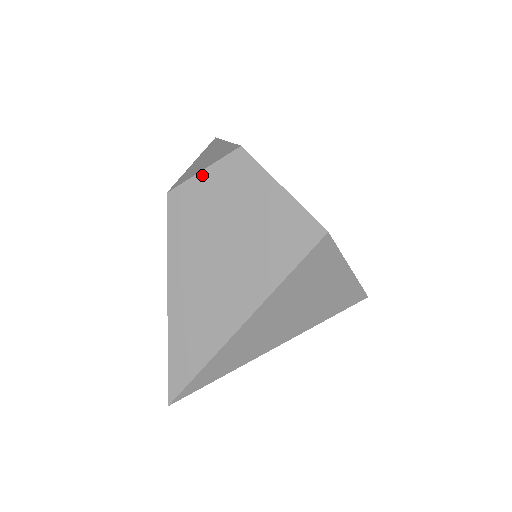
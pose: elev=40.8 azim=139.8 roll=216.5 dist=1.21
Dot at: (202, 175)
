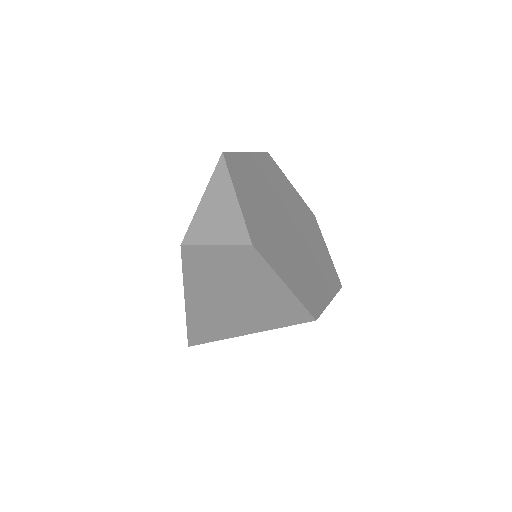
Dot at: (214, 248)
